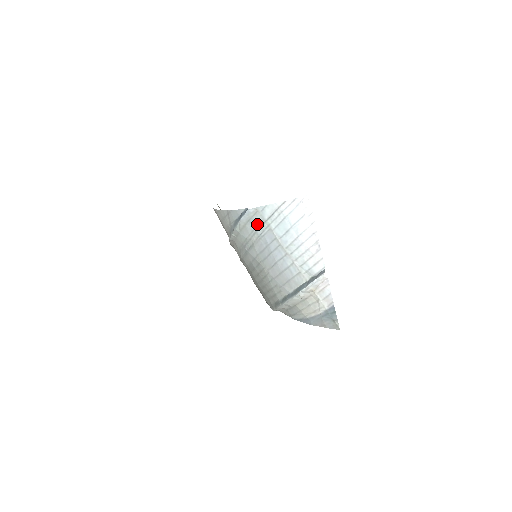
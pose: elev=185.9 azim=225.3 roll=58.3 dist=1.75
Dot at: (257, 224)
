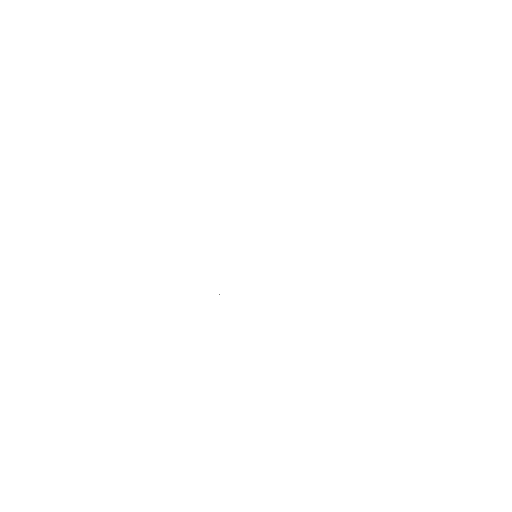
Dot at: occluded
